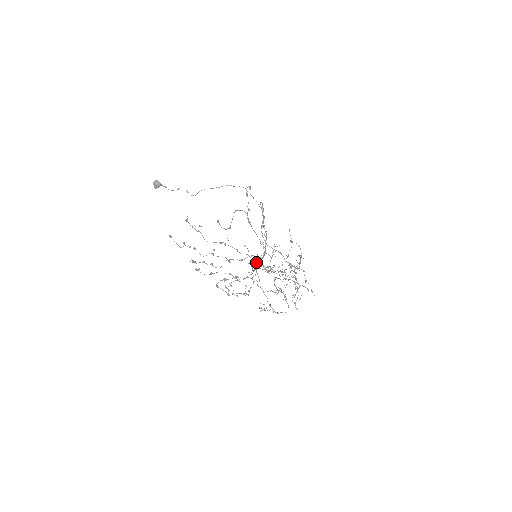
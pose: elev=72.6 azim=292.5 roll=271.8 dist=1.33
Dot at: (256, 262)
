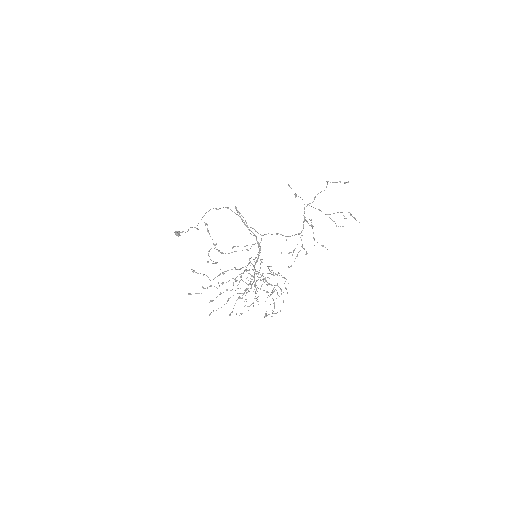
Dot at: (247, 277)
